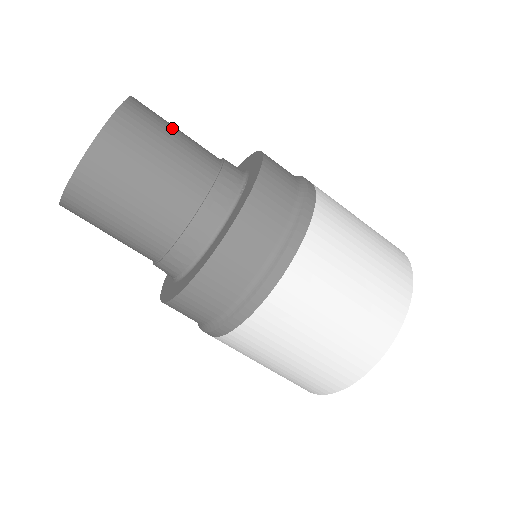
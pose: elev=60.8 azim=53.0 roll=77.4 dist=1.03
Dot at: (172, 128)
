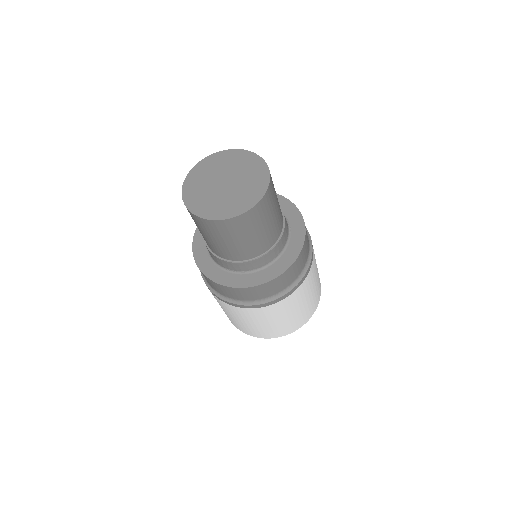
Dot at: occluded
